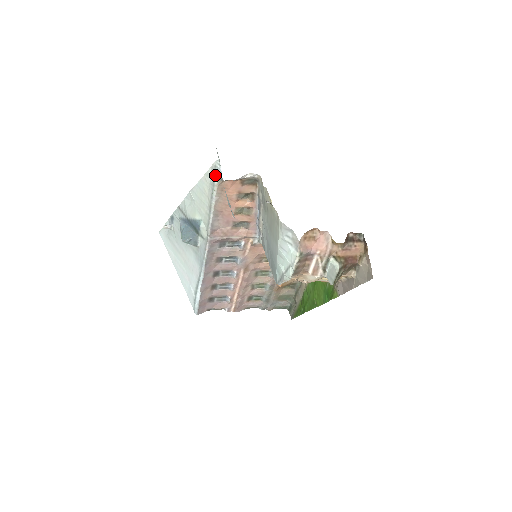
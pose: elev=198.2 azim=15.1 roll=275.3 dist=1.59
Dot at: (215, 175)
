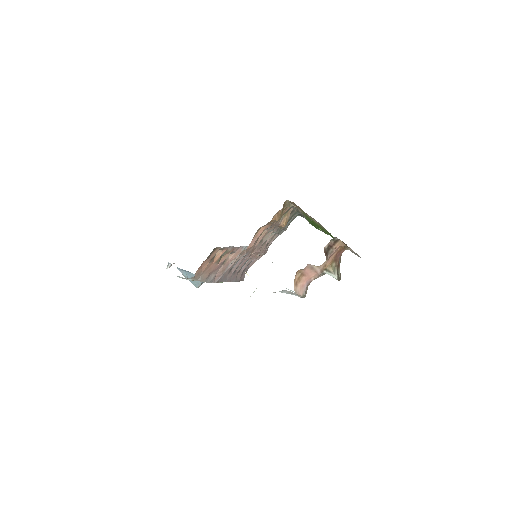
Dot at: (186, 279)
